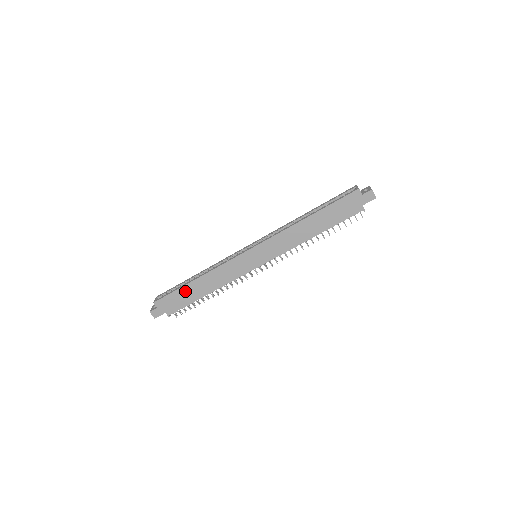
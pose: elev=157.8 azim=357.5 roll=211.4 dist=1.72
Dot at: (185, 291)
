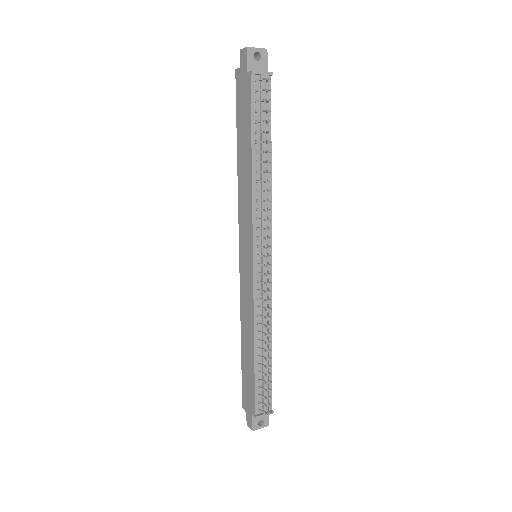
Dot at: (245, 366)
